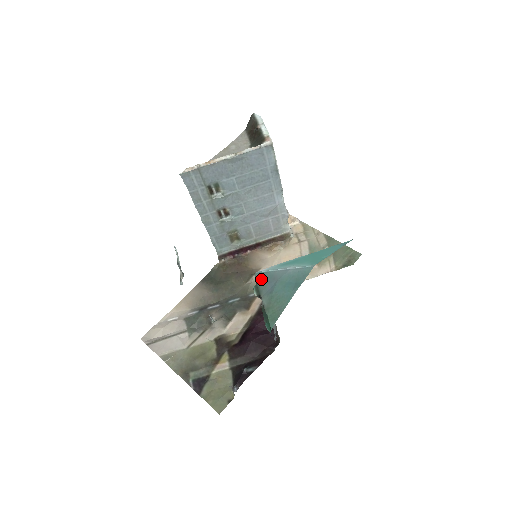
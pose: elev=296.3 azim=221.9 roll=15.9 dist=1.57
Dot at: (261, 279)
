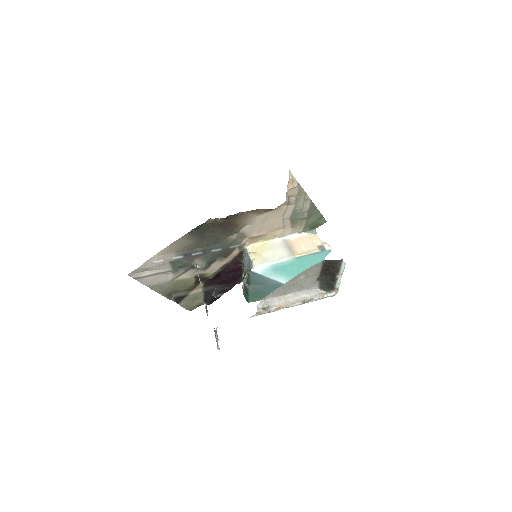
Dot at: (254, 277)
